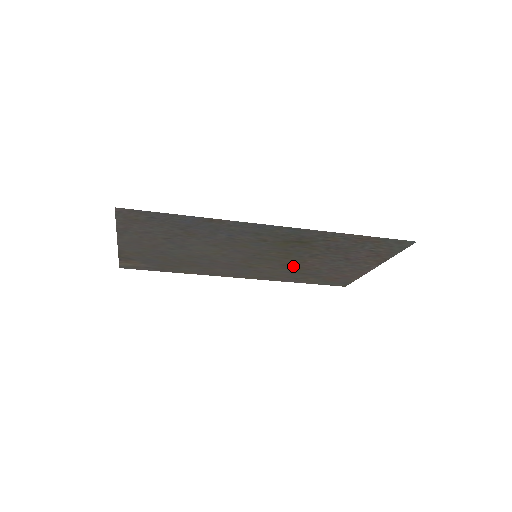
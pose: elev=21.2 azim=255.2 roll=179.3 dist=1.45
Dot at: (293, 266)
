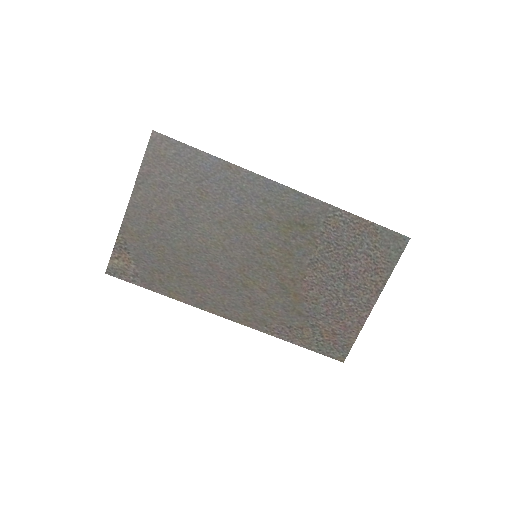
Dot at: (290, 290)
